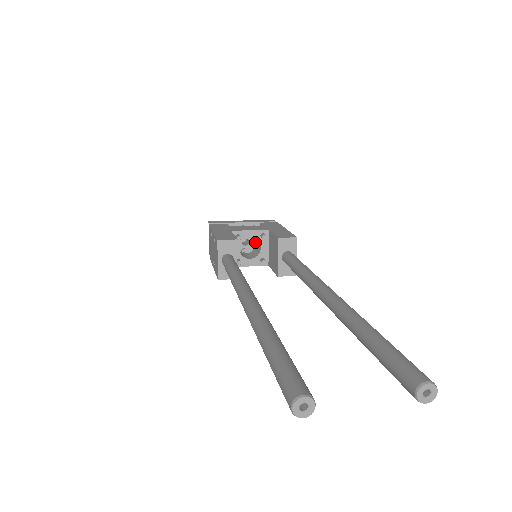
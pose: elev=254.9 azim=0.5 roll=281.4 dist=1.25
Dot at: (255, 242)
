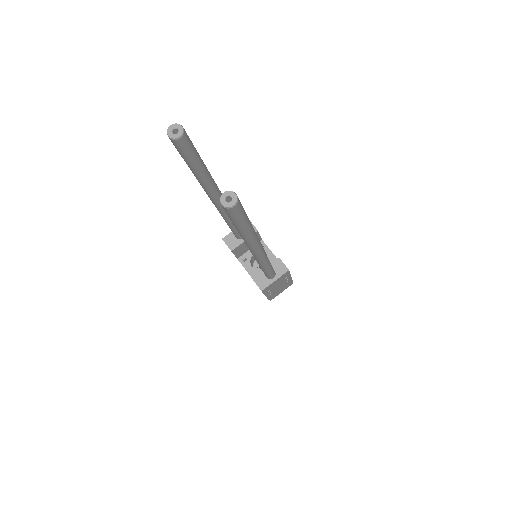
Dot at: occluded
